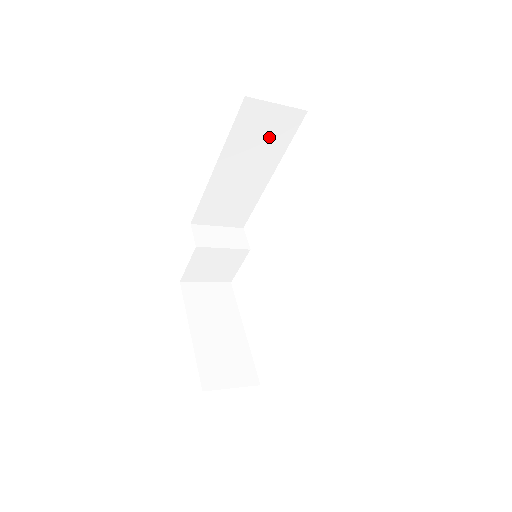
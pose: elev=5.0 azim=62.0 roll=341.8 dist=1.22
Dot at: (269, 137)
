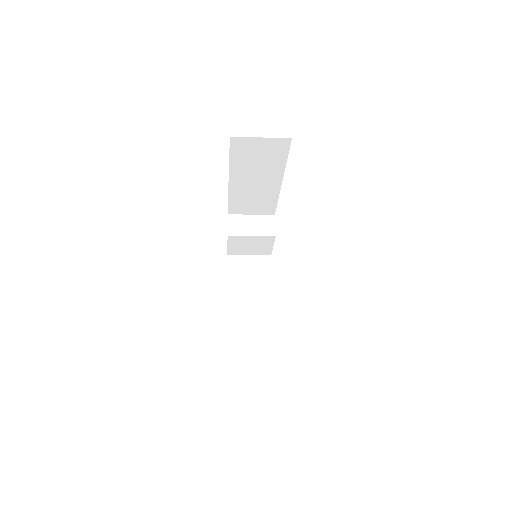
Dot at: (265, 158)
